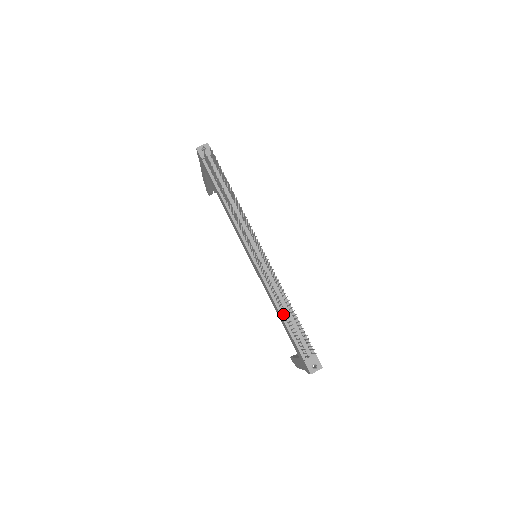
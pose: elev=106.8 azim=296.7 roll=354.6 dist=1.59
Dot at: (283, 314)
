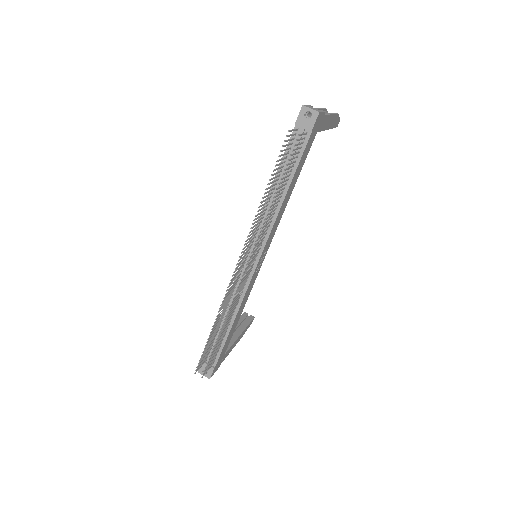
Dot at: (221, 321)
